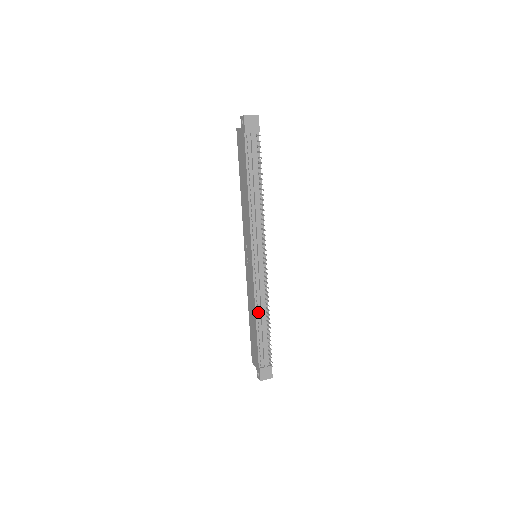
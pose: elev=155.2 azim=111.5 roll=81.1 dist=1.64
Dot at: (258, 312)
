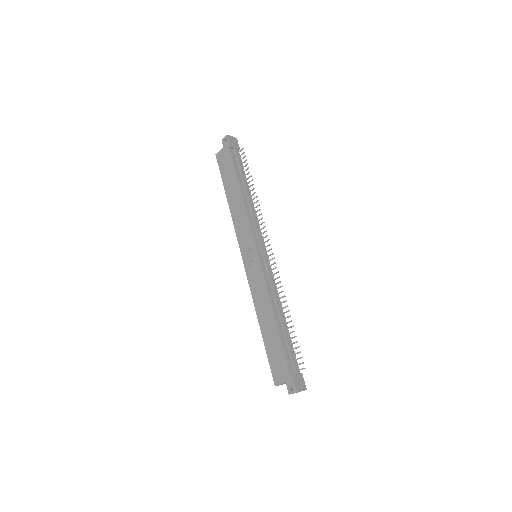
Dot at: (274, 307)
